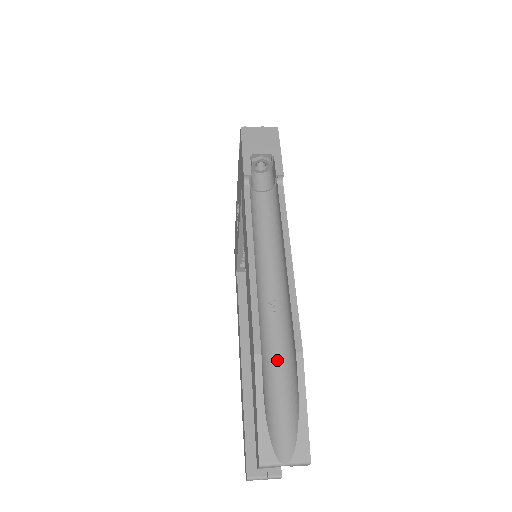
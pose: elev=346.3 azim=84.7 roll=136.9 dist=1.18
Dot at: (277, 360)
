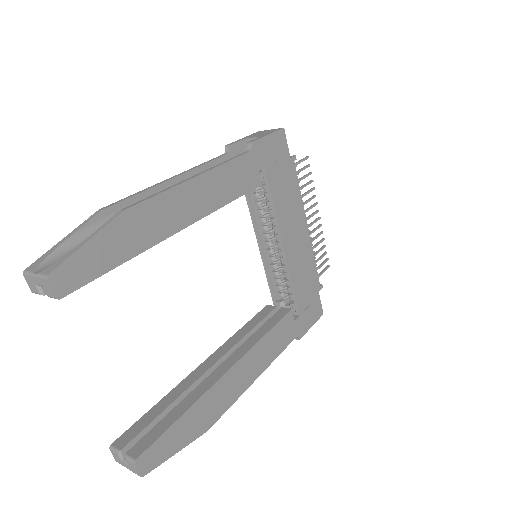
Dot at: occluded
